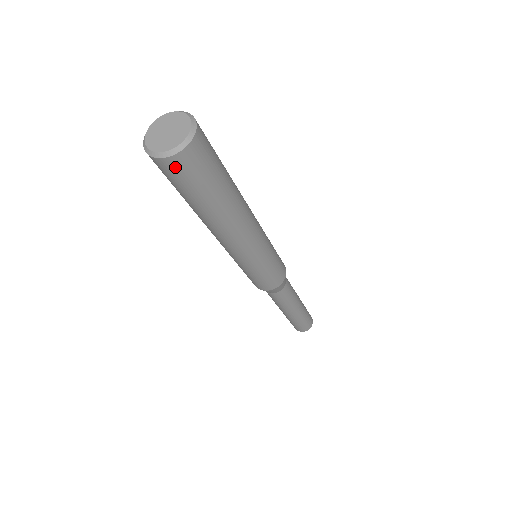
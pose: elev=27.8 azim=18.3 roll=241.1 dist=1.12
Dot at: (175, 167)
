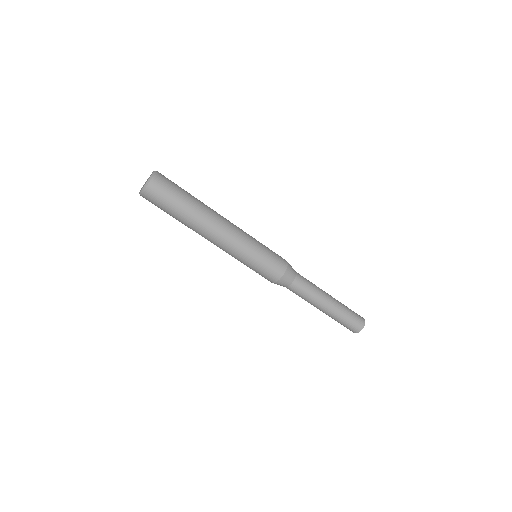
Dot at: (154, 190)
